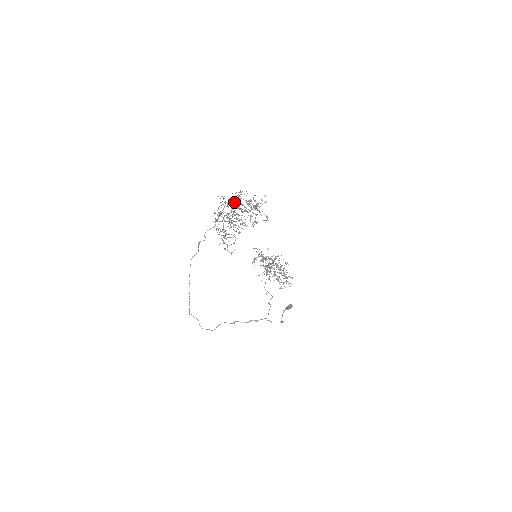
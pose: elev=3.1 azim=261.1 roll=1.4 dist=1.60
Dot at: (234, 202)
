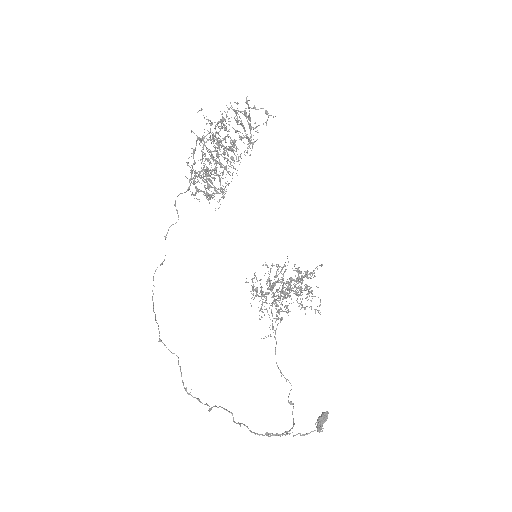
Dot at: occluded
